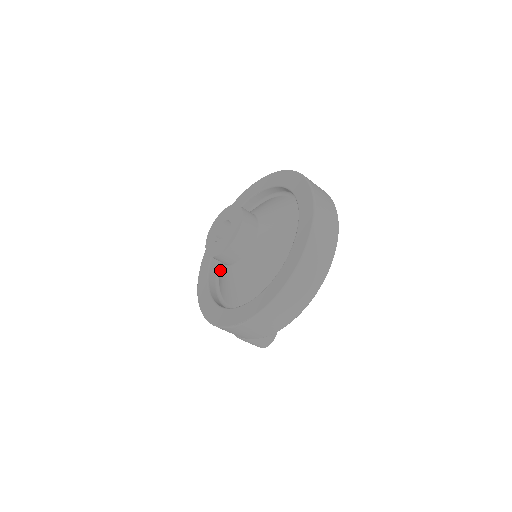
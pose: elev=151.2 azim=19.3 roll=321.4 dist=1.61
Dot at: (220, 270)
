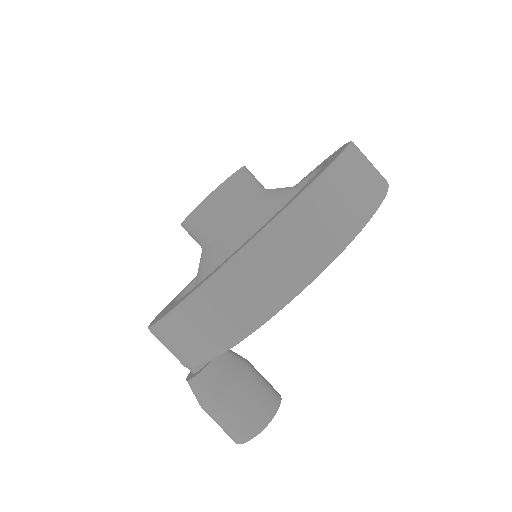
Dot at: occluded
